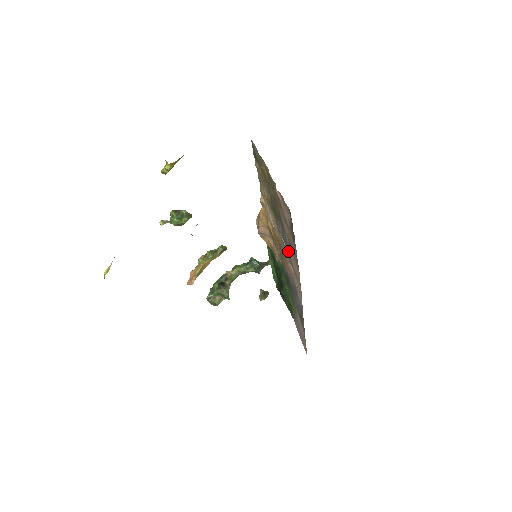
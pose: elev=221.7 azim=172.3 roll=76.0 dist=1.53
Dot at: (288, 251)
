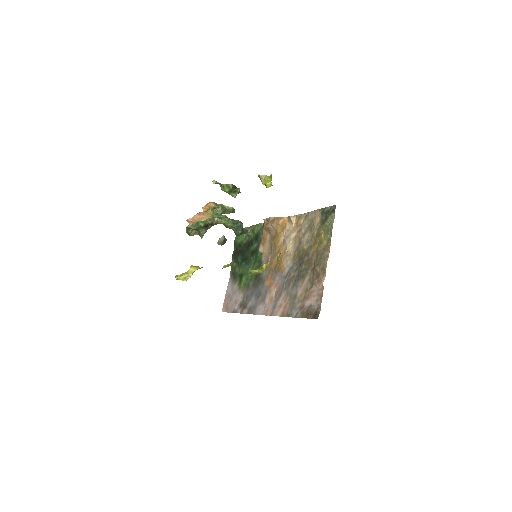
Dot at: (284, 289)
